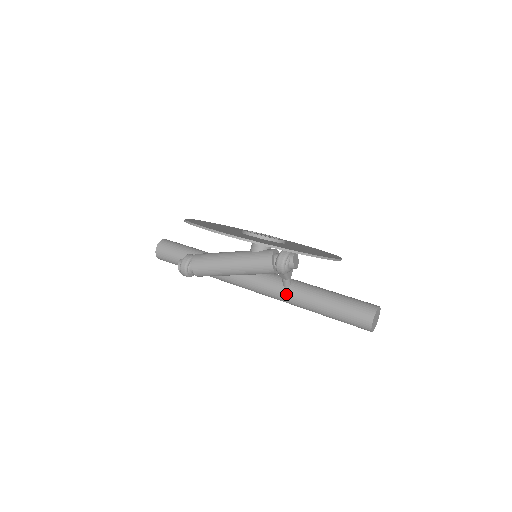
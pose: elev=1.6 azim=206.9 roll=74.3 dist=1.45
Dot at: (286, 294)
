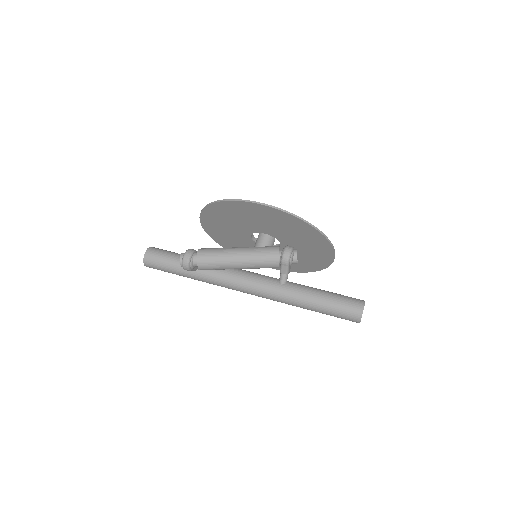
Dot at: (283, 289)
